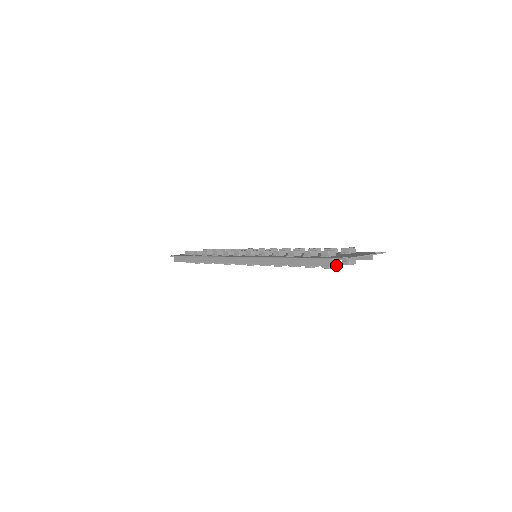
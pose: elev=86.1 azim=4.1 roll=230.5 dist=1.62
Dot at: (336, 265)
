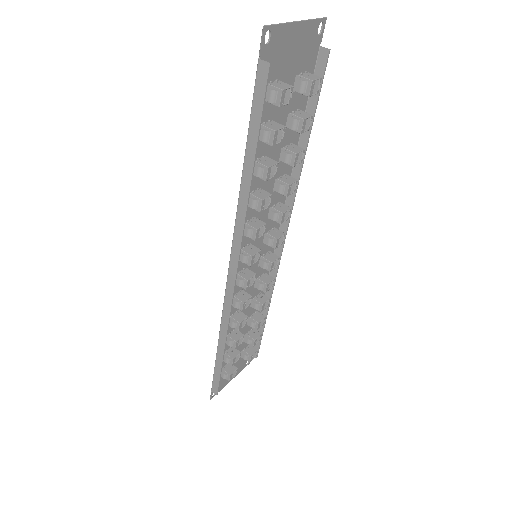
Dot at: (289, 86)
